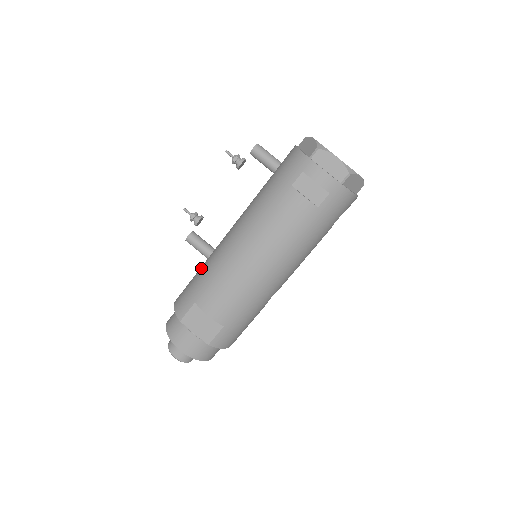
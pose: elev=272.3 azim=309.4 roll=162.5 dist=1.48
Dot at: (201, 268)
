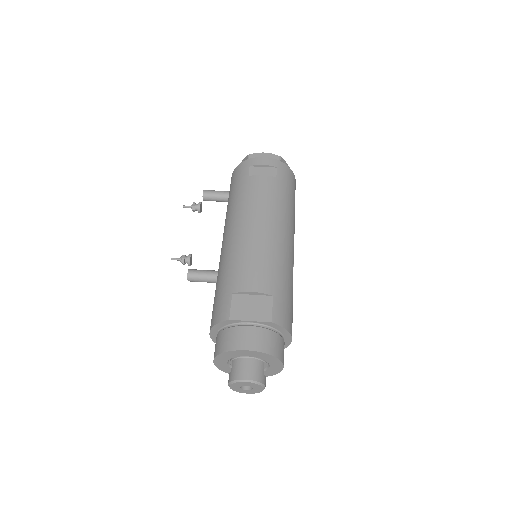
Dot at: (217, 282)
